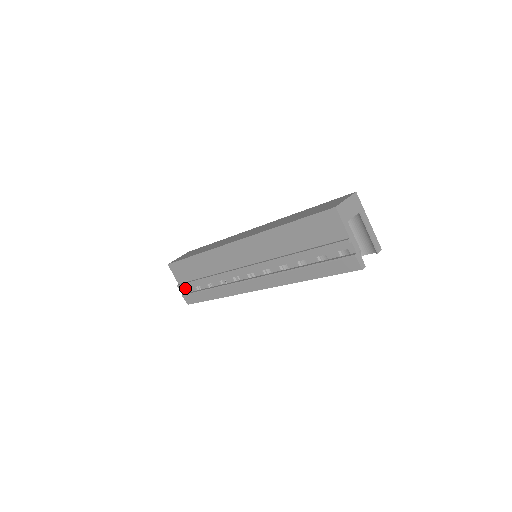
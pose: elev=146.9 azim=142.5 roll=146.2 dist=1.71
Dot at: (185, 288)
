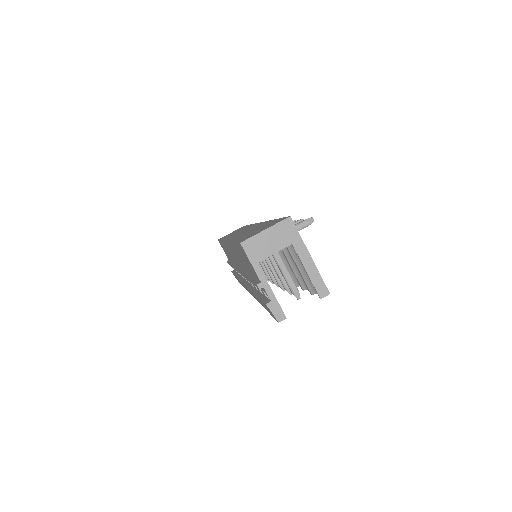
Dot at: occluded
